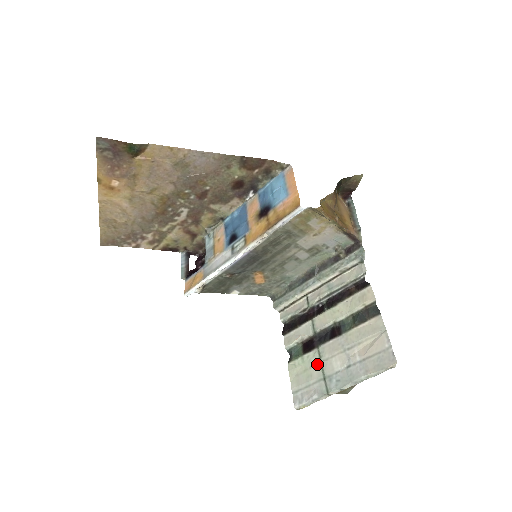
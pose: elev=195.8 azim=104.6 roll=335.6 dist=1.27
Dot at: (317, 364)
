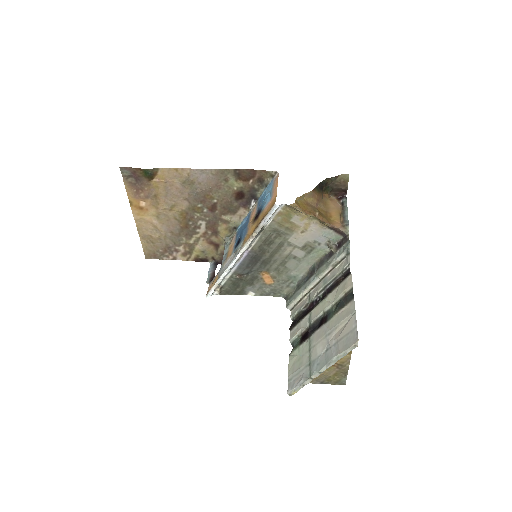
Dot at: (307, 352)
